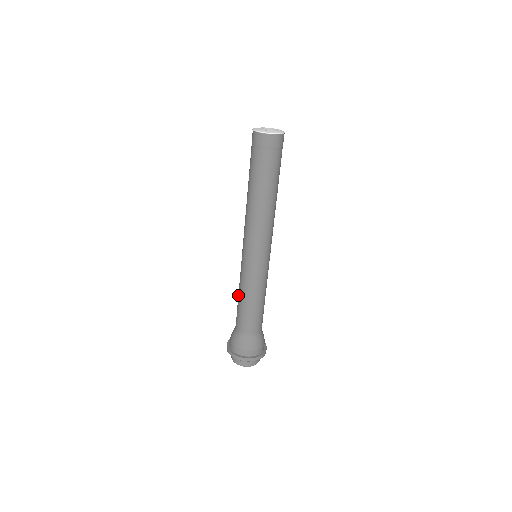
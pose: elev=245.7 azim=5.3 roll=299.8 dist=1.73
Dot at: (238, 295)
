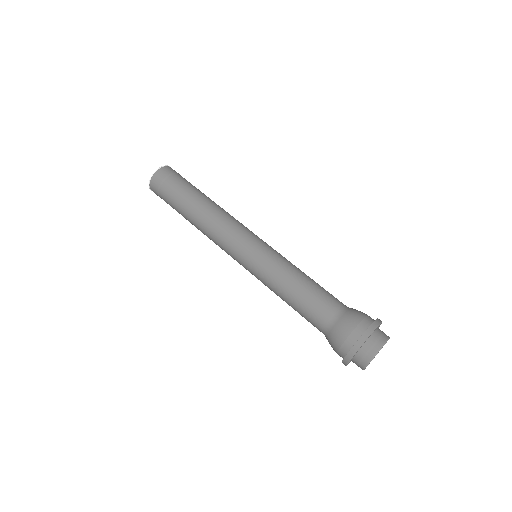
Dot at: occluded
